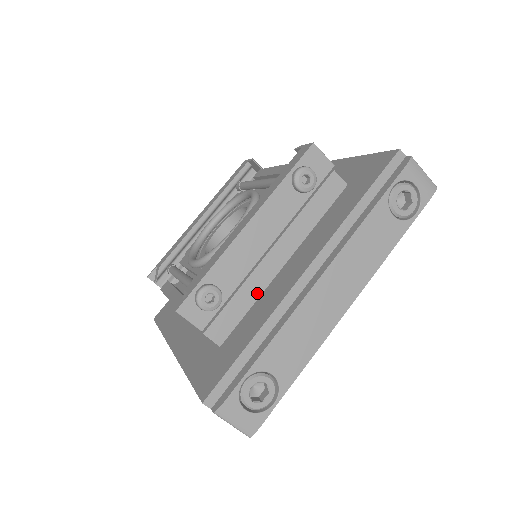
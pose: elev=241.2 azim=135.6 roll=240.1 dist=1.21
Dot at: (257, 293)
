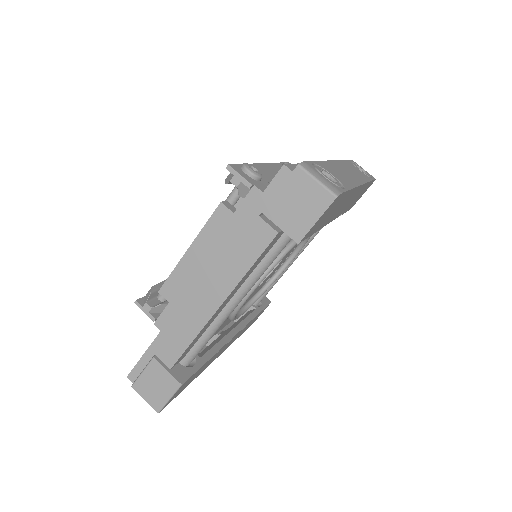
Dot at: occluded
